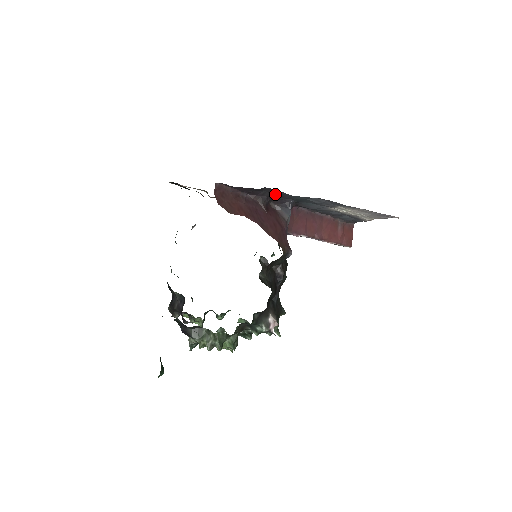
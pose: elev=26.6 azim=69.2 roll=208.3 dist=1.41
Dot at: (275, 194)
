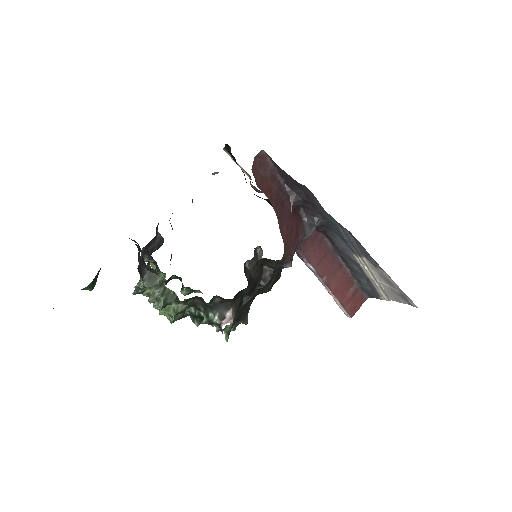
Dot at: (311, 201)
